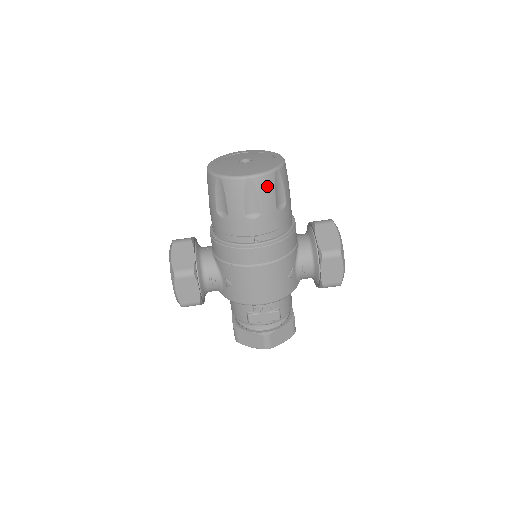
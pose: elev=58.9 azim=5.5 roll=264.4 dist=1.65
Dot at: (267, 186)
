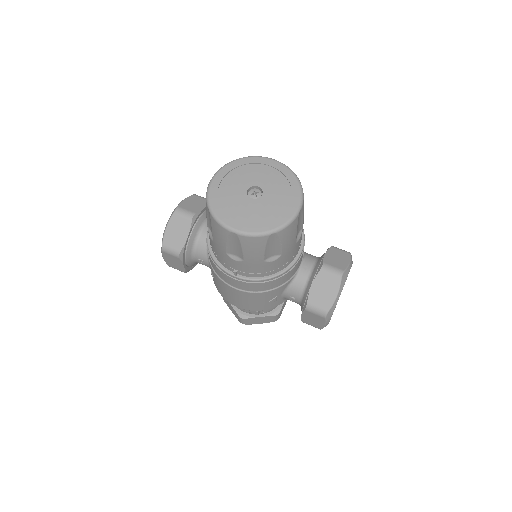
Dot at: (255, 245)
